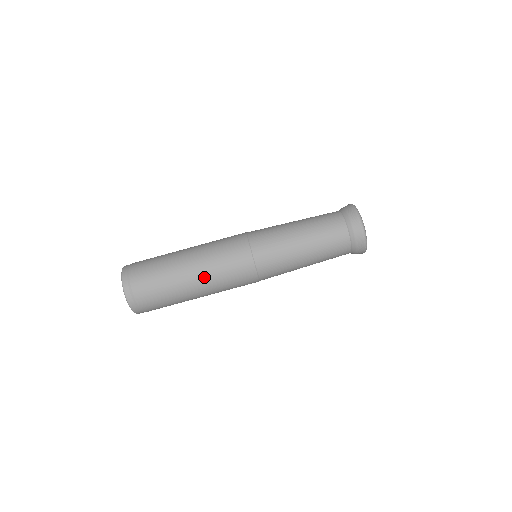
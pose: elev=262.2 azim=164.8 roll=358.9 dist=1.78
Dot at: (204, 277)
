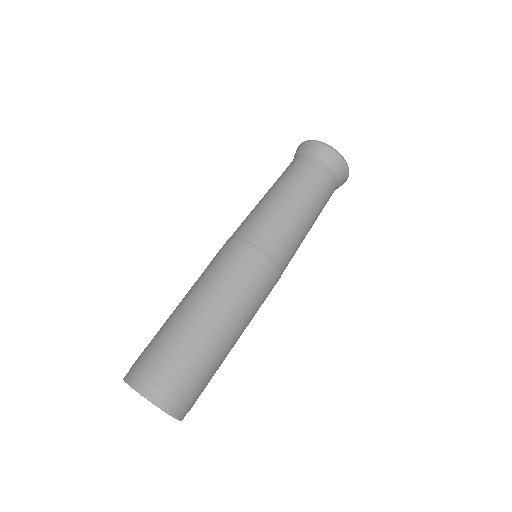
Dot at: (232, 313)
